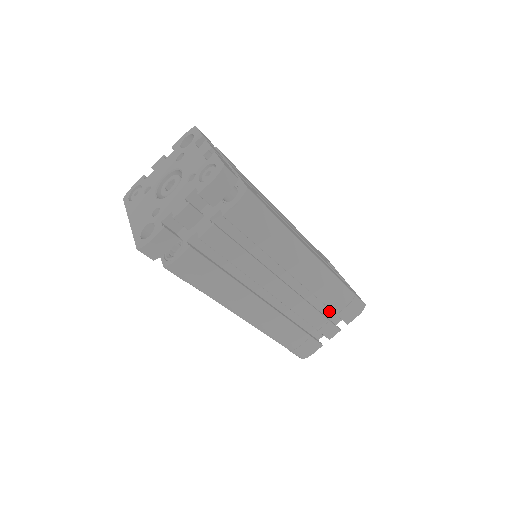
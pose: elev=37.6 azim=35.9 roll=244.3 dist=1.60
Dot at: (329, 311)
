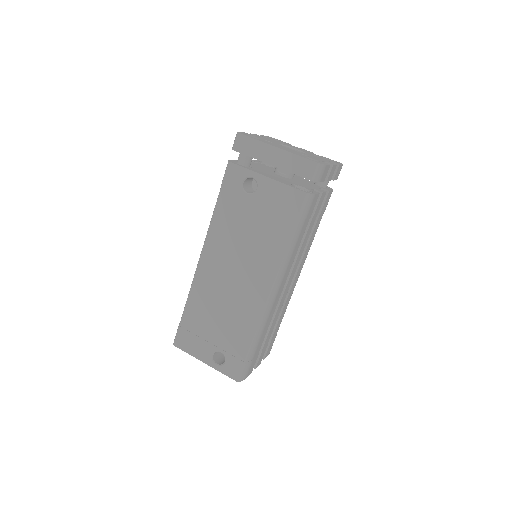
Dot at: occluded
